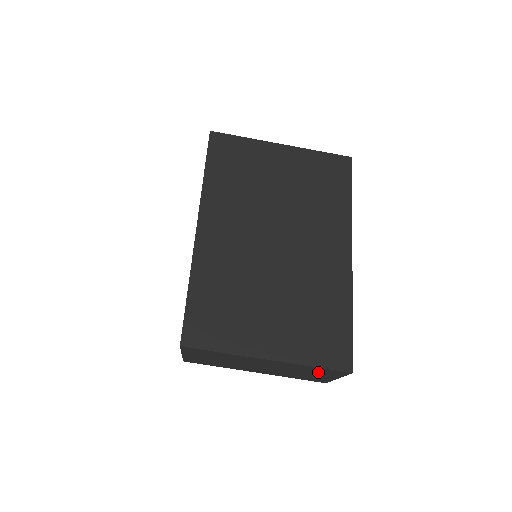
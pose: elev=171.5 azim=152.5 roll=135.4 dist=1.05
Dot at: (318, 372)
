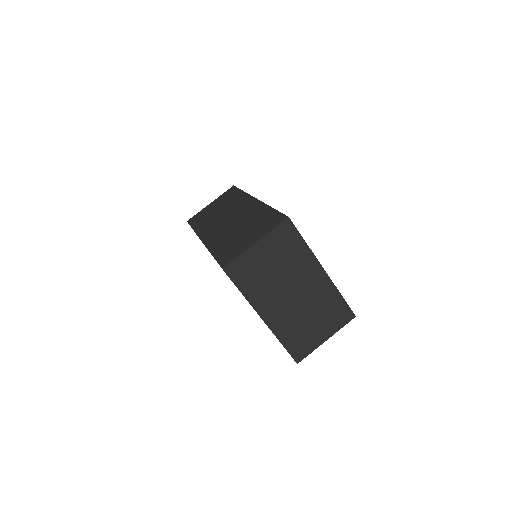
Dot at: (329, 315)
